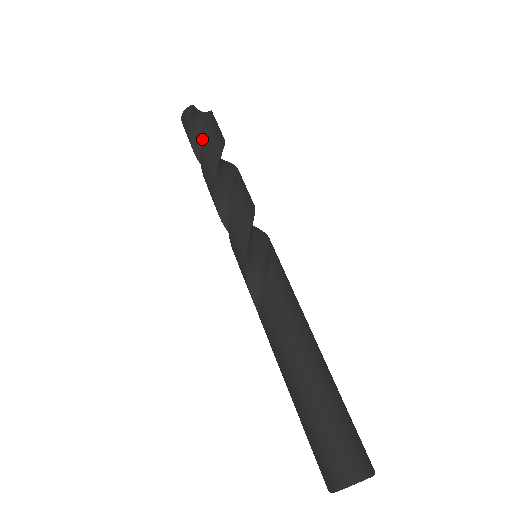
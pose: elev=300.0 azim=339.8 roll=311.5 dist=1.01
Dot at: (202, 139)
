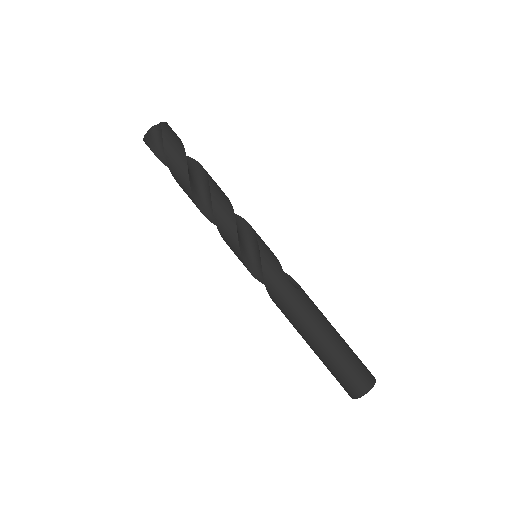
Dot at: (170, 171)
